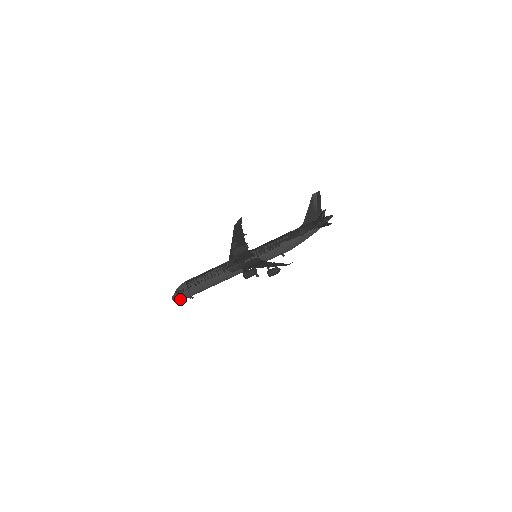
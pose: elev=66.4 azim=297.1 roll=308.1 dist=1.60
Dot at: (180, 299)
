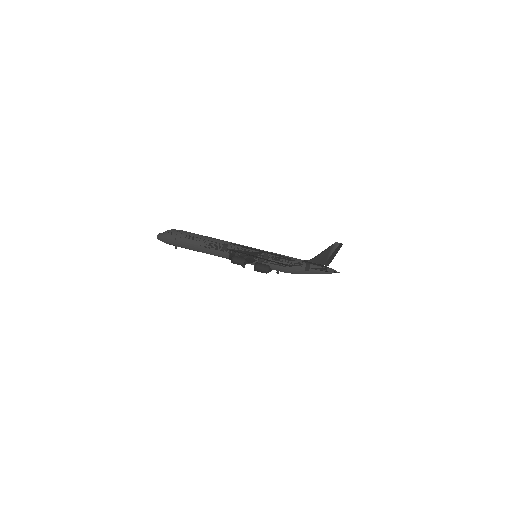
Dot at: (165, 242)
